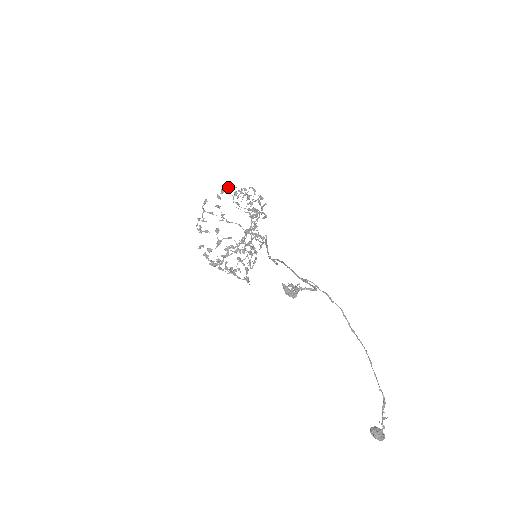
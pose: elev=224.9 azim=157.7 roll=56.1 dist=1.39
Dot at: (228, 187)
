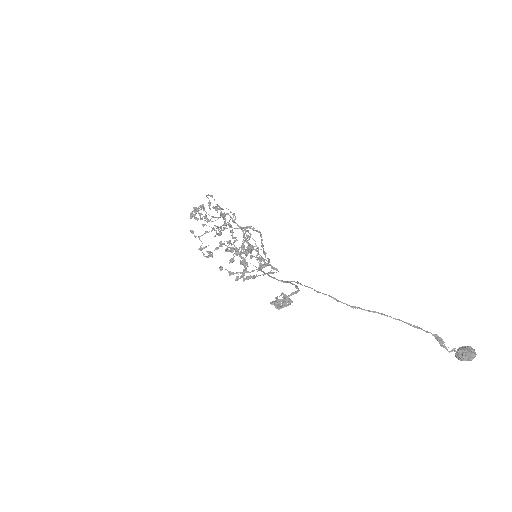
Dot at: (190, 215)
